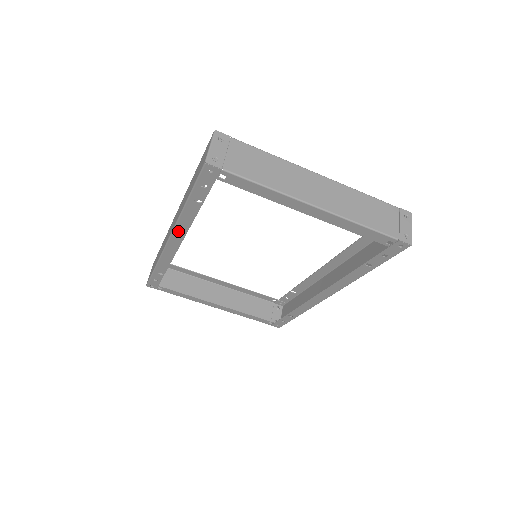
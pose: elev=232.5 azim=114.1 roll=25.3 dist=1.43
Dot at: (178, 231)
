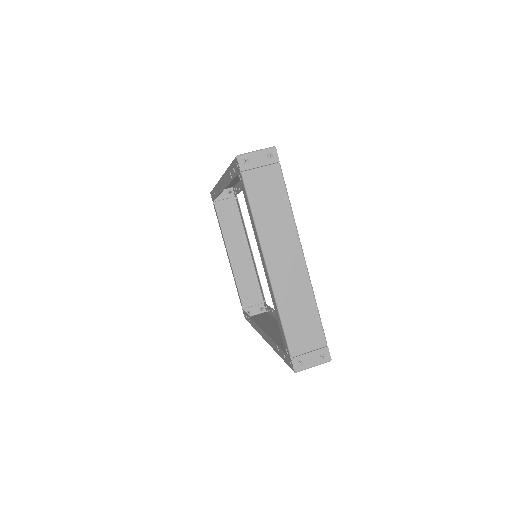
Dot at: (223, 180)
